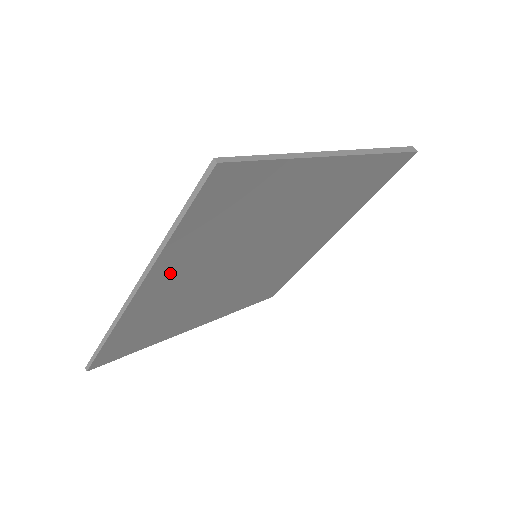
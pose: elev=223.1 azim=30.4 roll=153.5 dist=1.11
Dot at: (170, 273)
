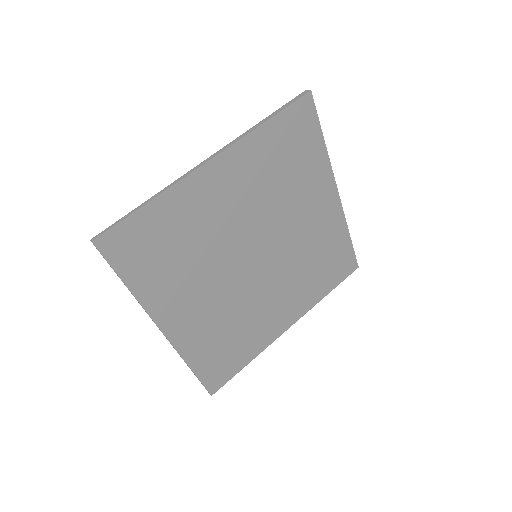
Dot at: (172, 308)
